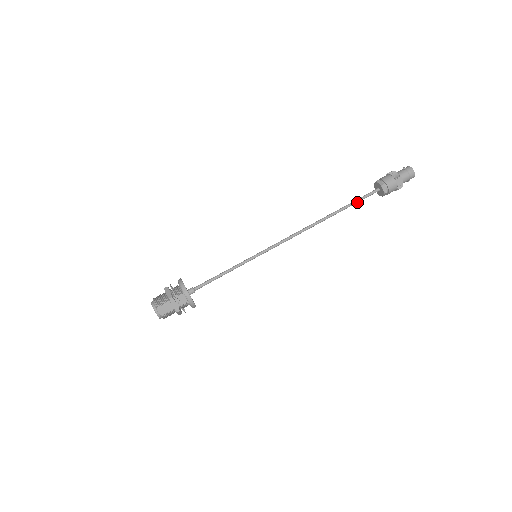
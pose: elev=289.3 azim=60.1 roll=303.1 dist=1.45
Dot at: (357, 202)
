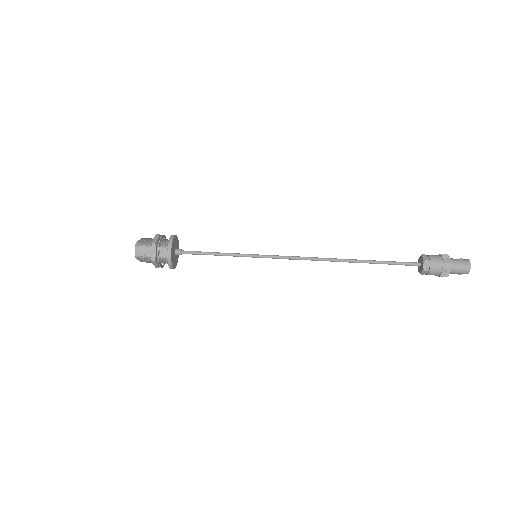
Dot at: (389, 264)
